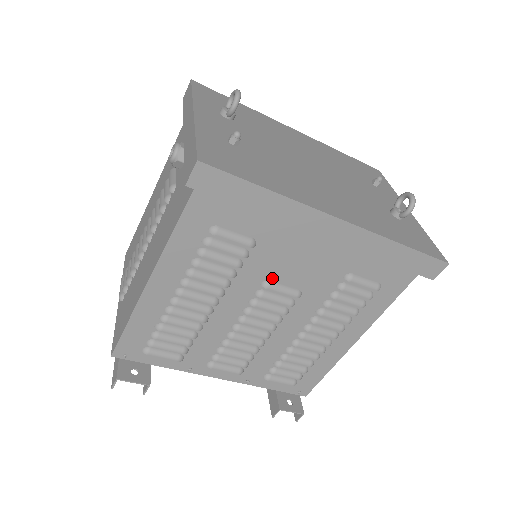
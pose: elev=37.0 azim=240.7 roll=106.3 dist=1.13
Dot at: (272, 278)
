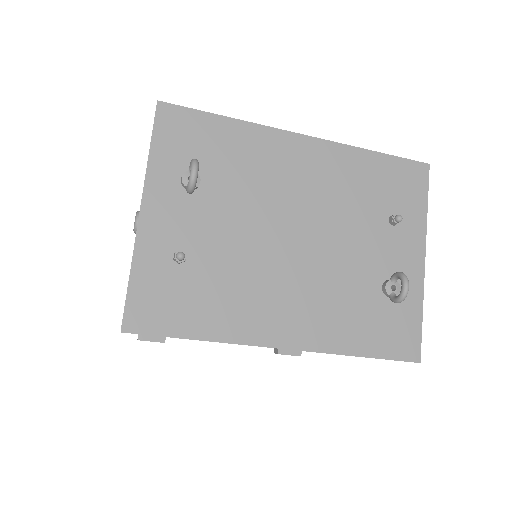
Dot at: occluded
